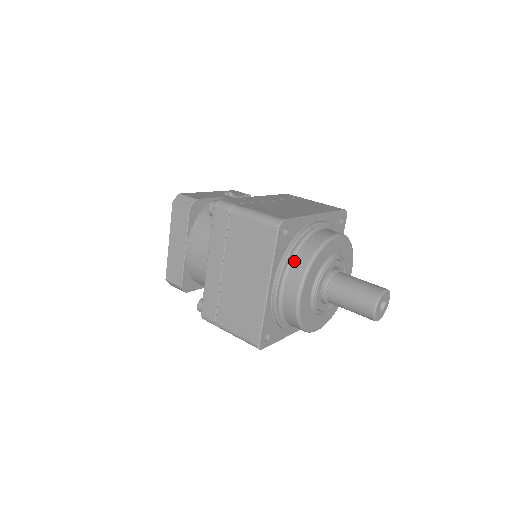
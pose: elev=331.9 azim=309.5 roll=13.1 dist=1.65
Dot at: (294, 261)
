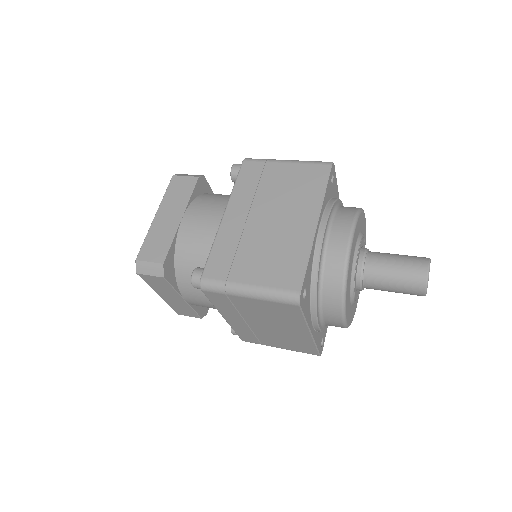
Dot at: (338, 211)
